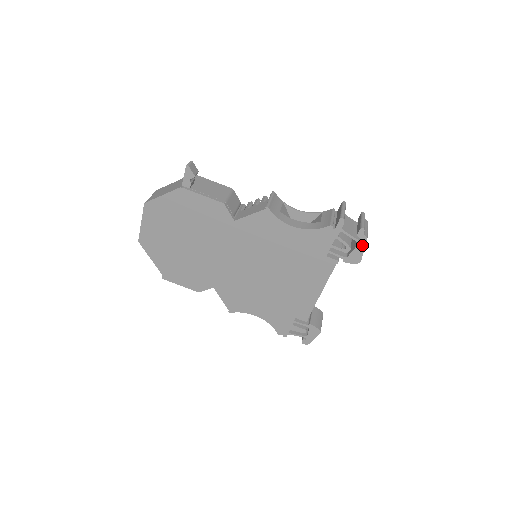
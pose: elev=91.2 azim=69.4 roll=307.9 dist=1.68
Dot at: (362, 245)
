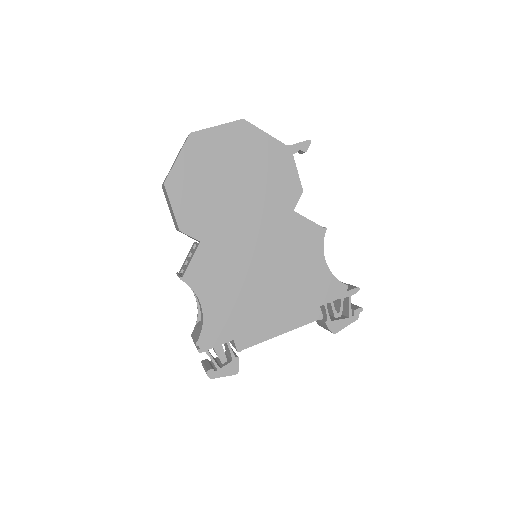
Dot at: (350, 321)
